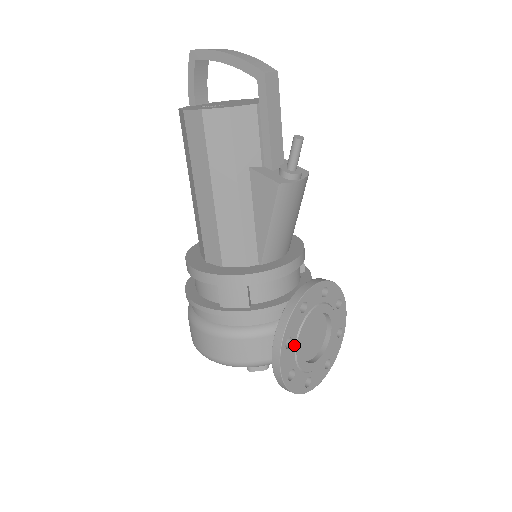
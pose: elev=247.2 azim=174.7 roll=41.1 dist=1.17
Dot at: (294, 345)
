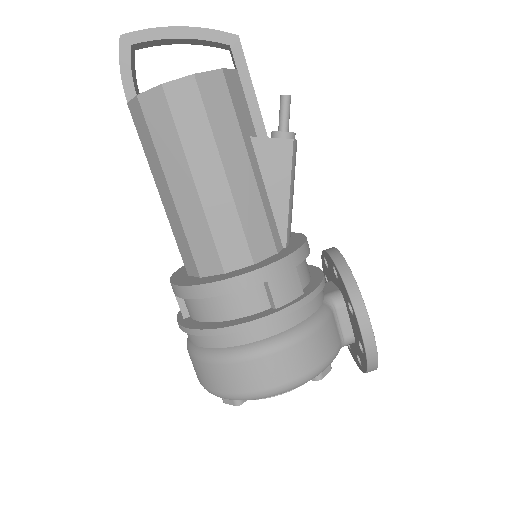
Dot at: occluded
